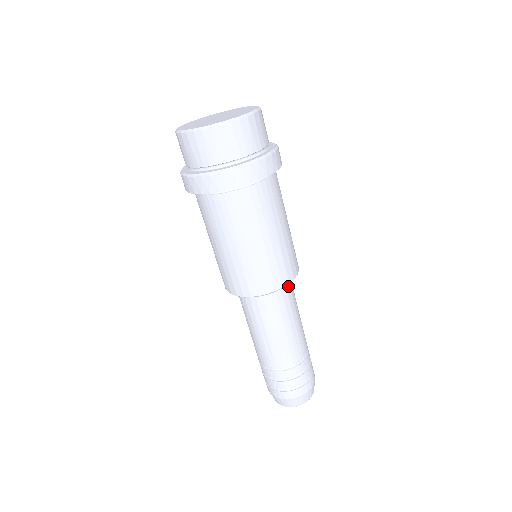
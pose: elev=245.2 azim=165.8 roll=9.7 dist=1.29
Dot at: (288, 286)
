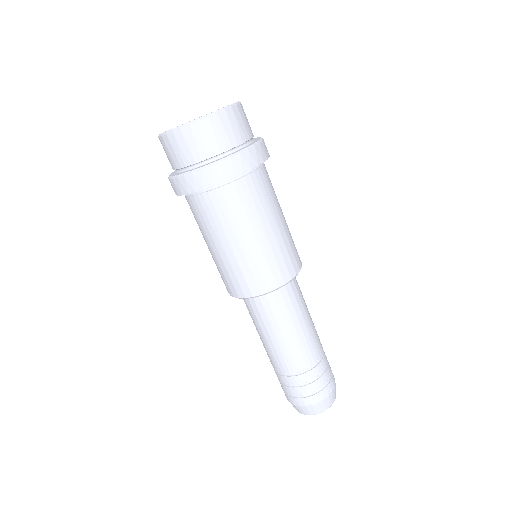
Dot at: (289, 287)
